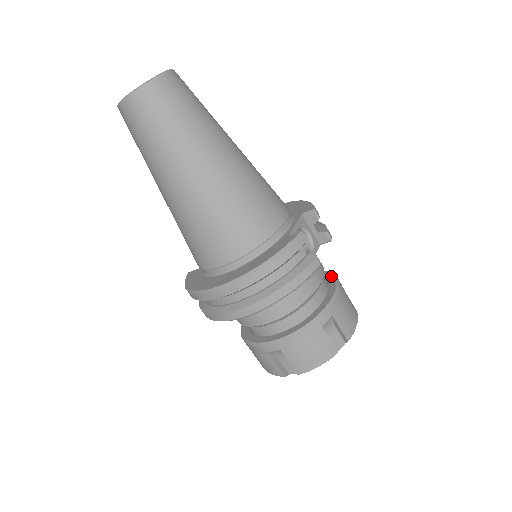
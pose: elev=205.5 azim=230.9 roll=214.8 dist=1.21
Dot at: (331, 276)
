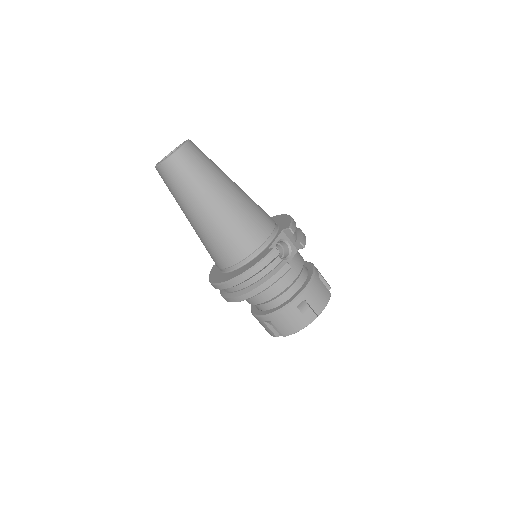
Dot at: (311, 269)
